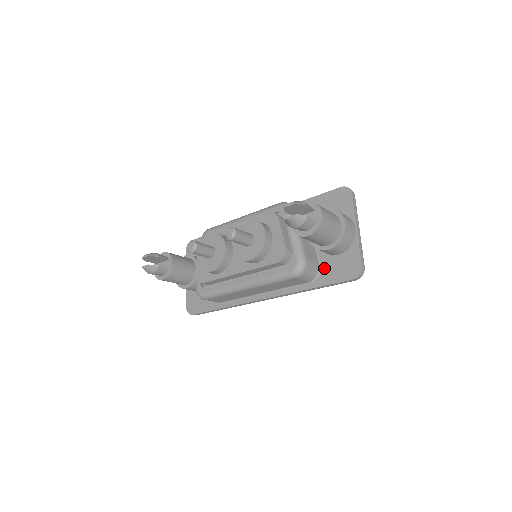
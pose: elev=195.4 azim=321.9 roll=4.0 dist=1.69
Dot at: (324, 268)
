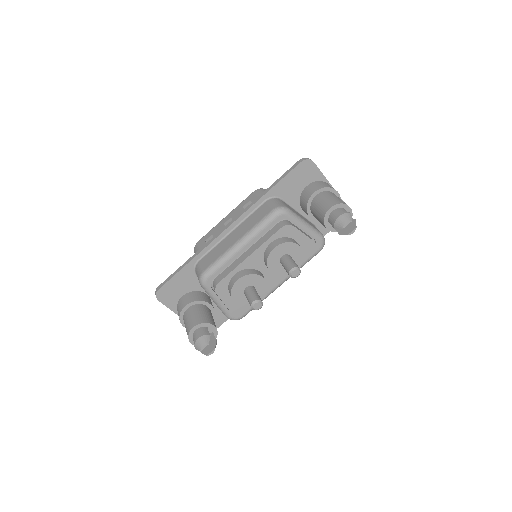
Dot at: (319, 225)
